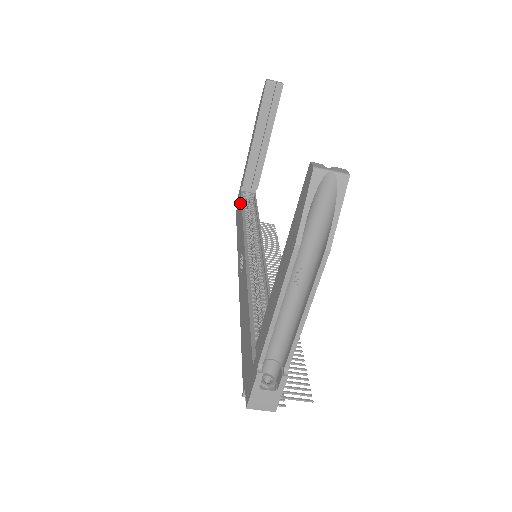
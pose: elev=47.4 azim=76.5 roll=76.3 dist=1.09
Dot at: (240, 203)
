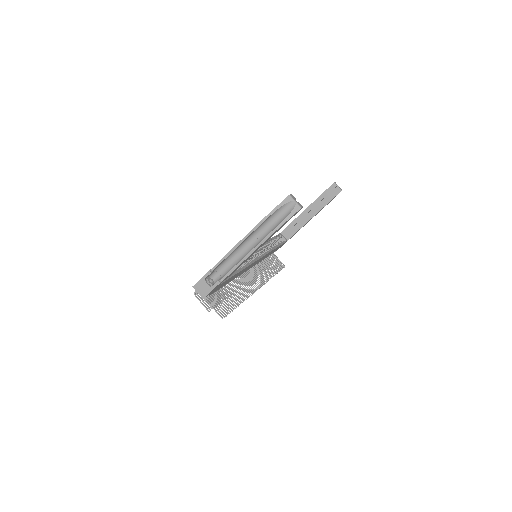
Dot at: occluded
